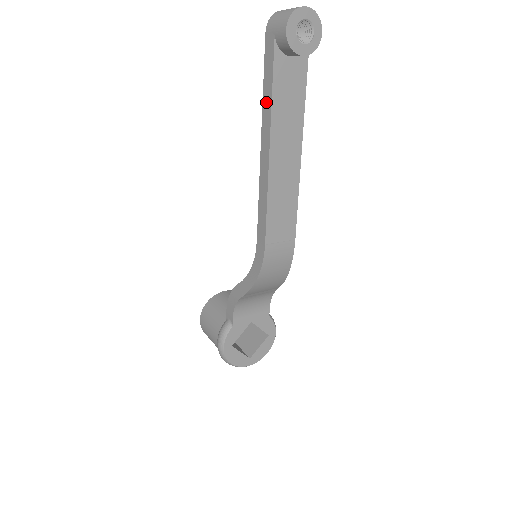
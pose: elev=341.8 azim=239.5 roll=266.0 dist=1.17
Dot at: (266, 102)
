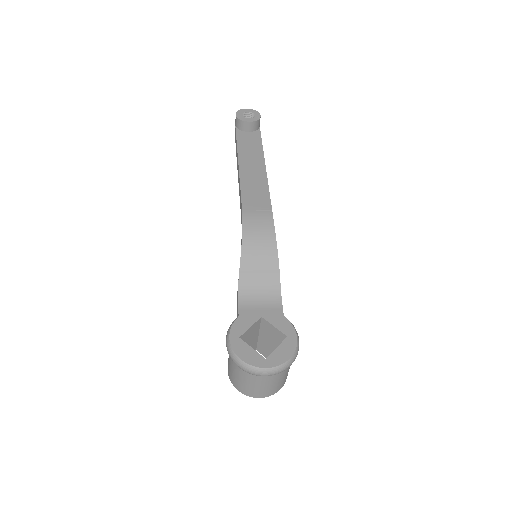
Dot at: (236, 152)
